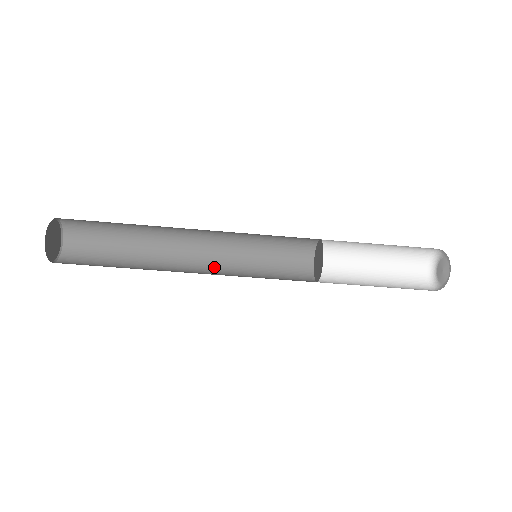
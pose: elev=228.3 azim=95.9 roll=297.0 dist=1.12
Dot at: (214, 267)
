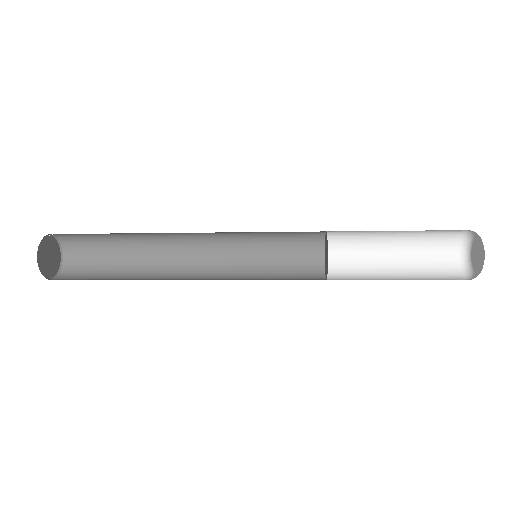
Dot at: (215, 248)
